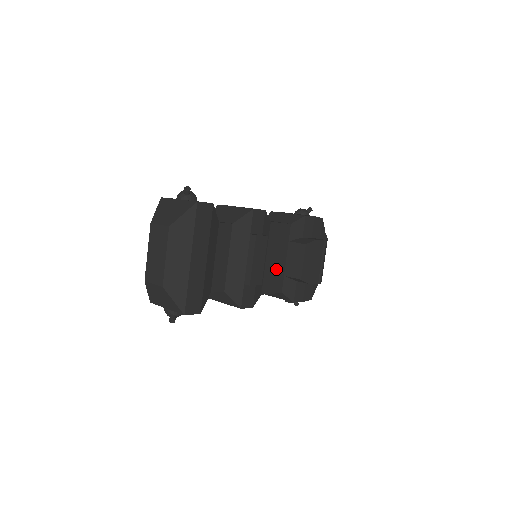
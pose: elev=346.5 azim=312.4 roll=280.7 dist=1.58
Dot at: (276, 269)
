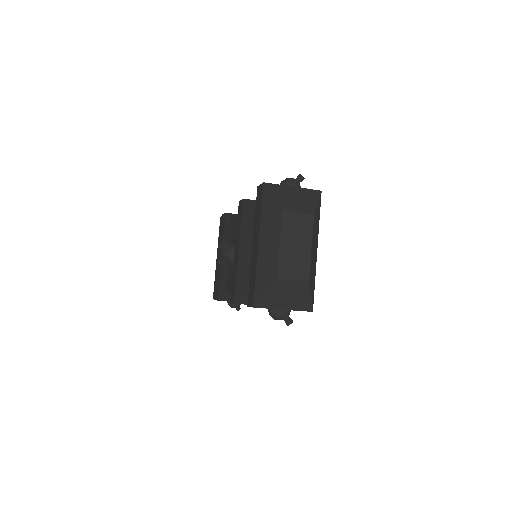
Dot at: occluded
